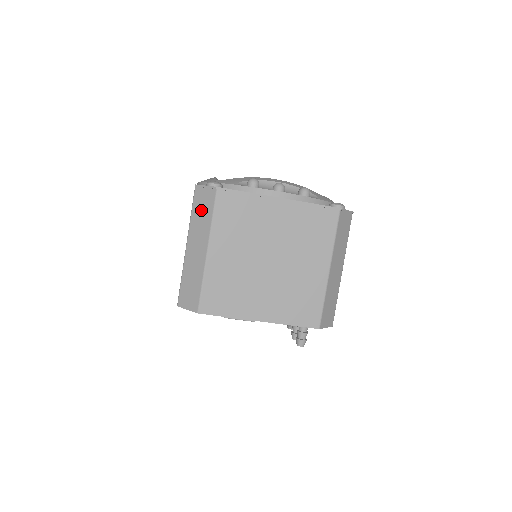
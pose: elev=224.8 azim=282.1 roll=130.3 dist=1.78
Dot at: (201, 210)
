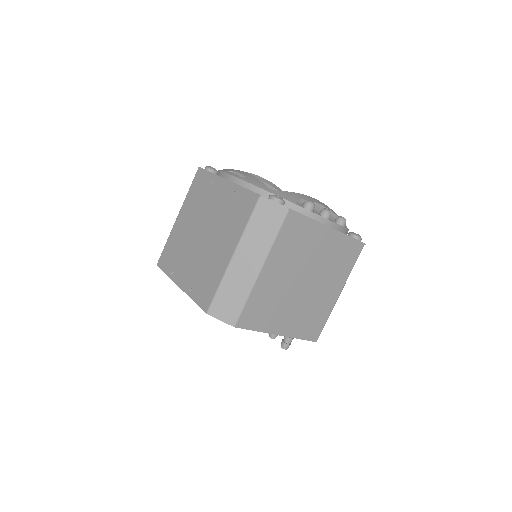
Dot at: (263, 225)
